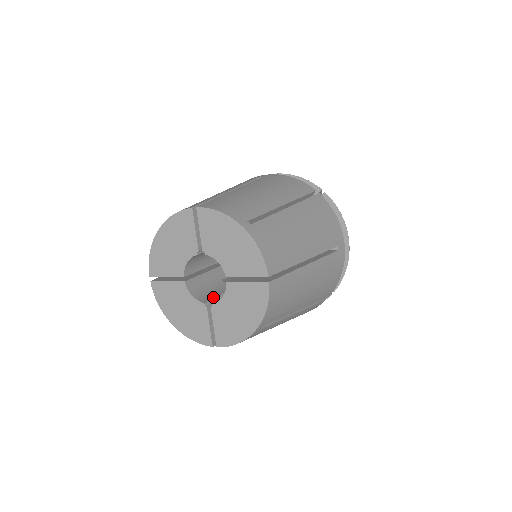
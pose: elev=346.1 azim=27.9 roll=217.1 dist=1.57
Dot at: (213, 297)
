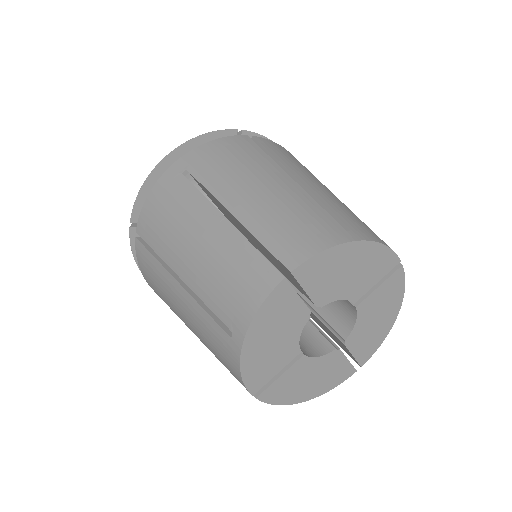
Dot at: (320, 335)
